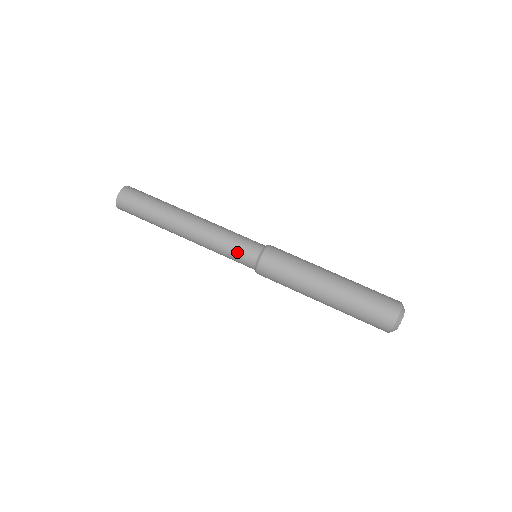
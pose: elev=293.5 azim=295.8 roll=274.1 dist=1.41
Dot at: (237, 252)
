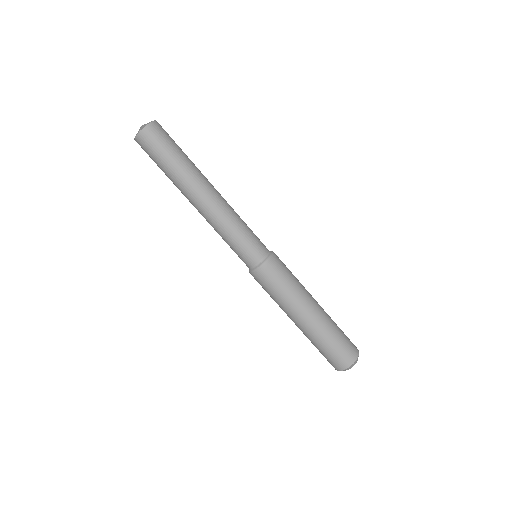
Dot at: (245, 246)
